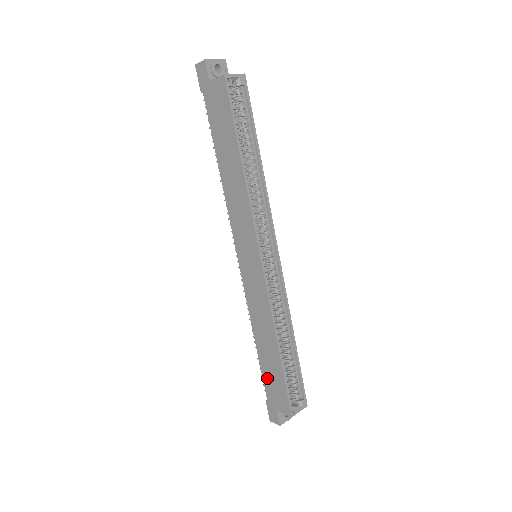
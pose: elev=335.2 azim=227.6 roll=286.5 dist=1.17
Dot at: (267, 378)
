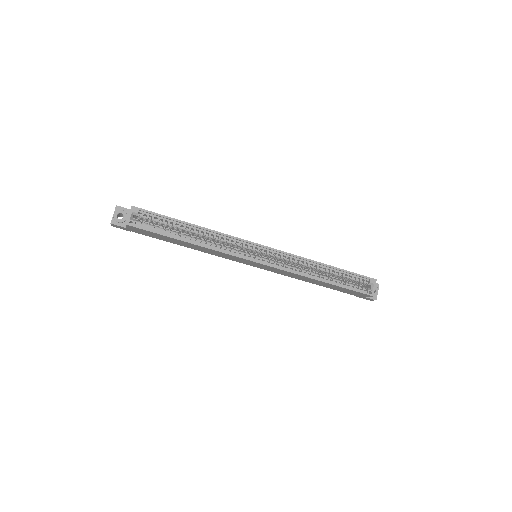
Dot at: occluded
